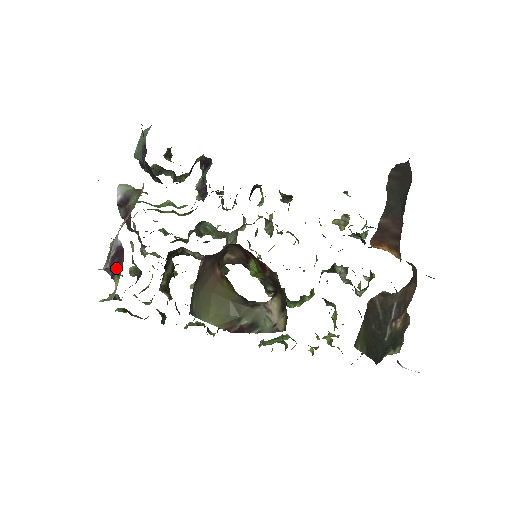
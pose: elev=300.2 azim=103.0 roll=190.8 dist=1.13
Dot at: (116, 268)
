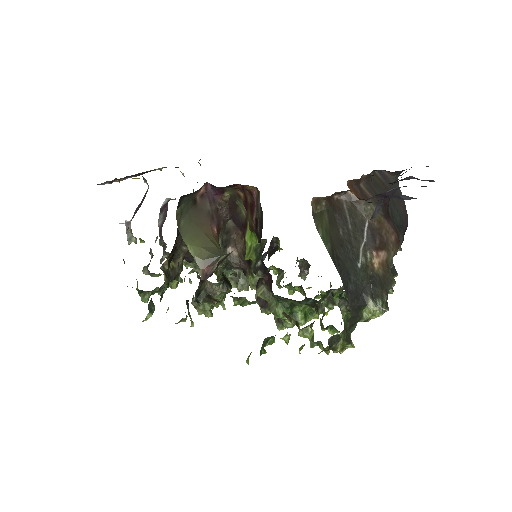
Dot at: occluded
